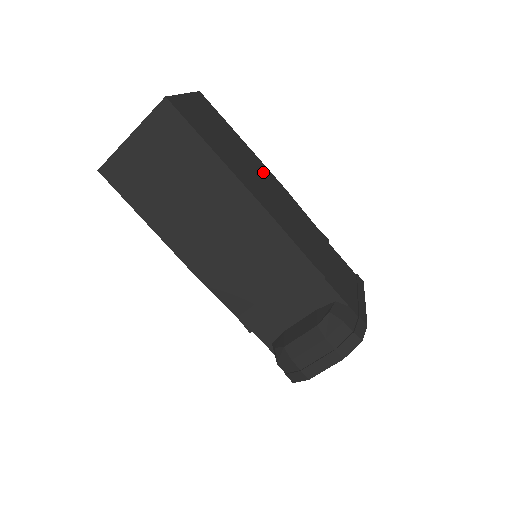
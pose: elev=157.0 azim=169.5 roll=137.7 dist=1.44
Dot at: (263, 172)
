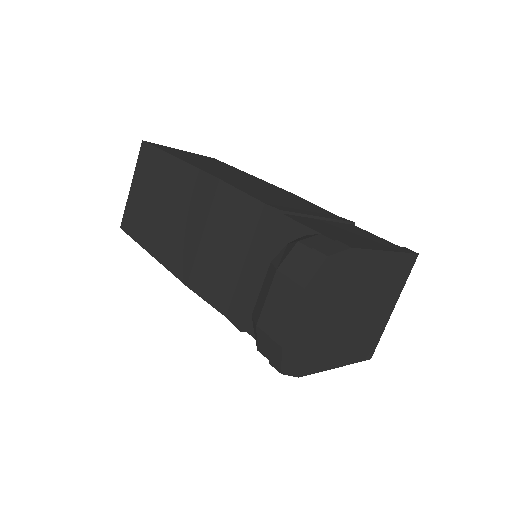
Dot at: (259, 182)
